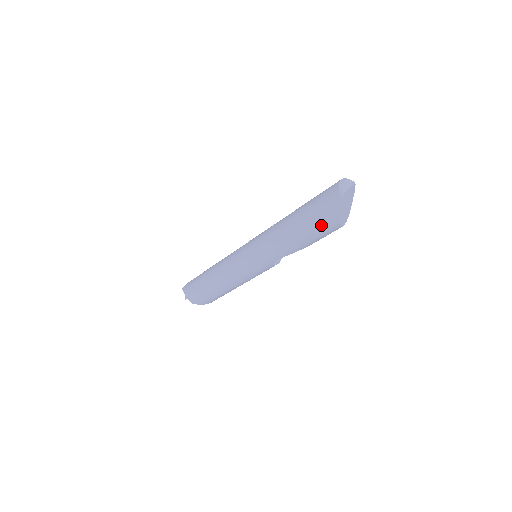
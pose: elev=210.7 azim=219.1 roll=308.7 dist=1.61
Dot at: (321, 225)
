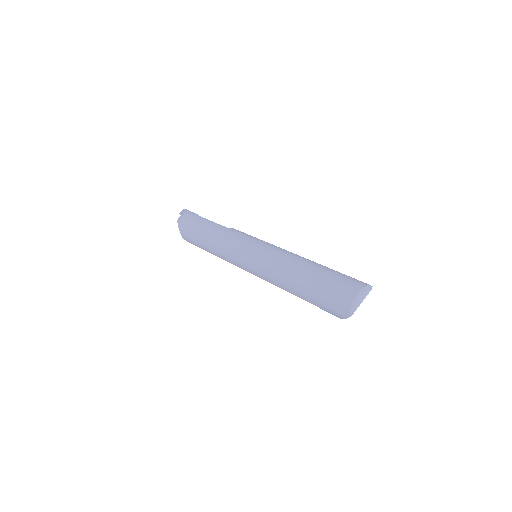
Dot at: (322, 309)
